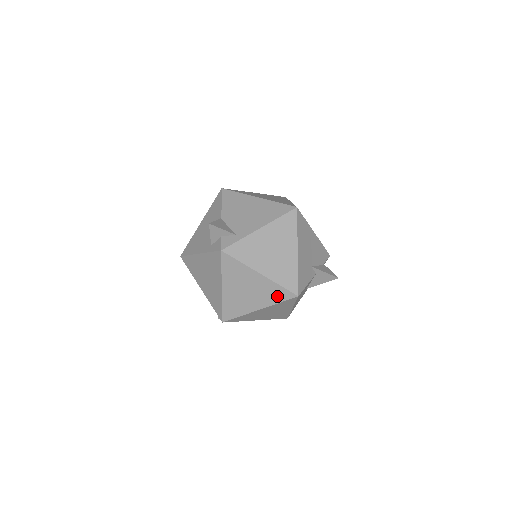
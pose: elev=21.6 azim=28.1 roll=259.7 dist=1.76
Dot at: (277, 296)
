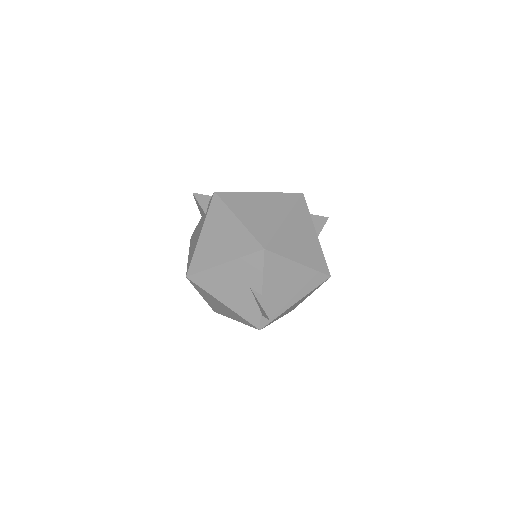
Dot at: (287, 201)
